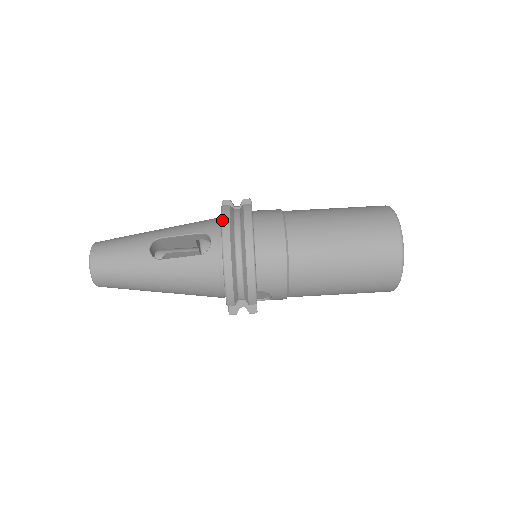
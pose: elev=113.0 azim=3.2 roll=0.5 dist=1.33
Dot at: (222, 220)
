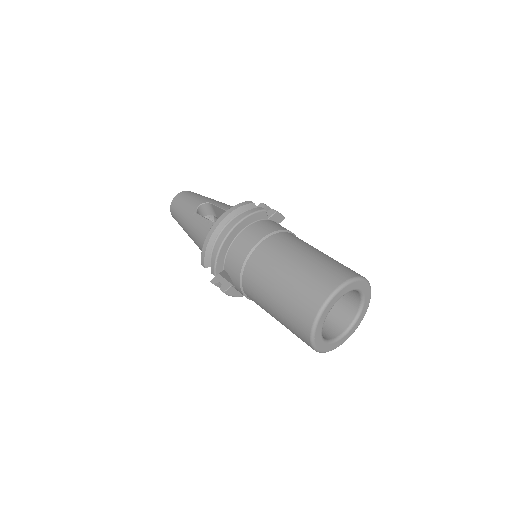
Dot at: (235, 205)
